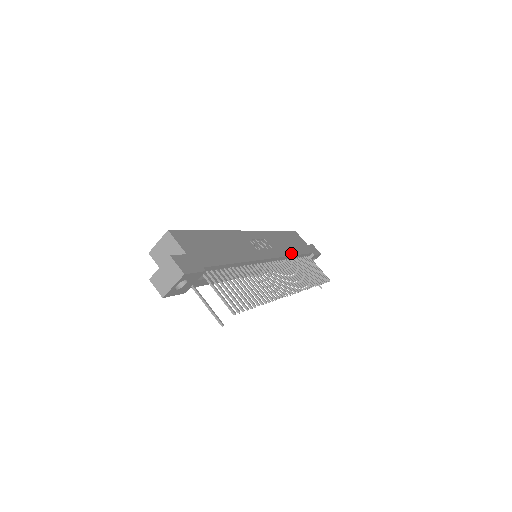
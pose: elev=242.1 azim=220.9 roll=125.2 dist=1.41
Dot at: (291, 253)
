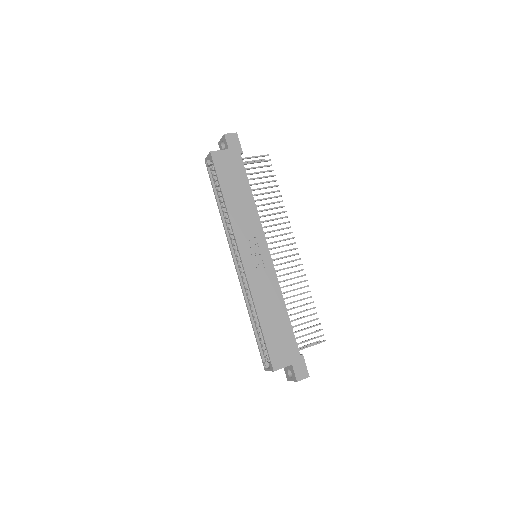
Dot at: (253, 206)
